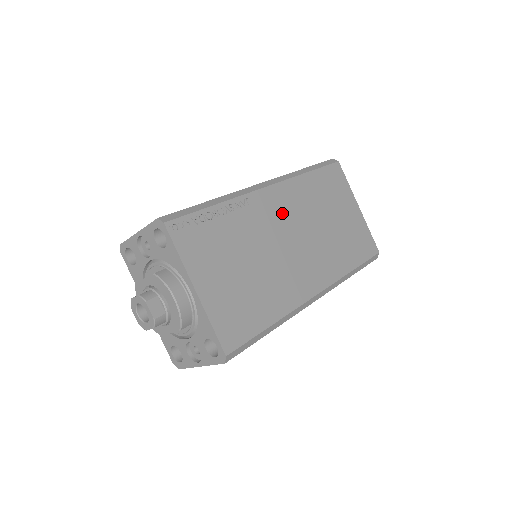
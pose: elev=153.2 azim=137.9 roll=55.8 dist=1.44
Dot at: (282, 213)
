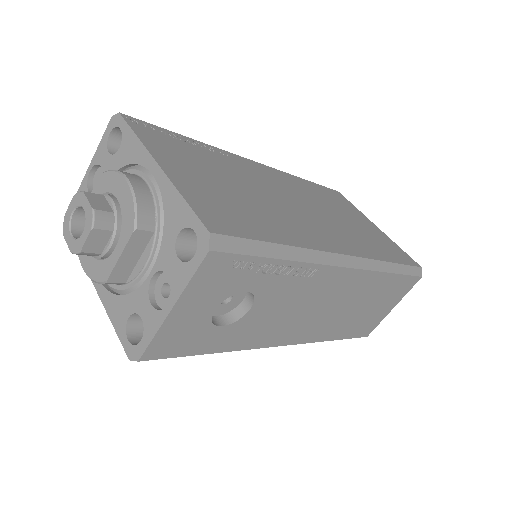
Dot at: (279, 183)
